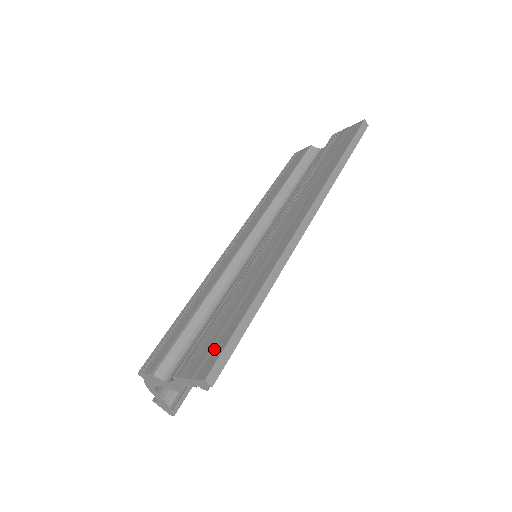
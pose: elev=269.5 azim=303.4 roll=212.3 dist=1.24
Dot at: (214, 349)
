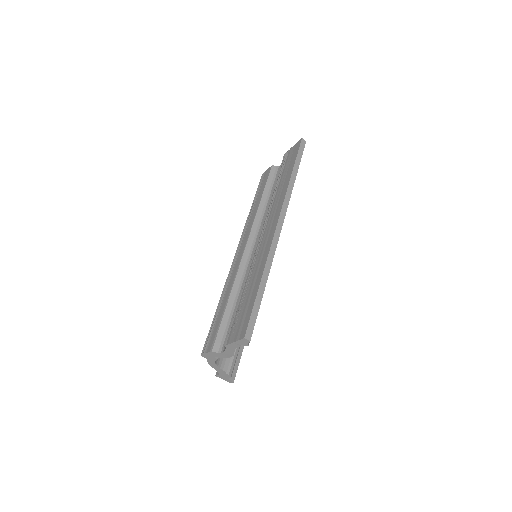
Dot at: (245, 320)
